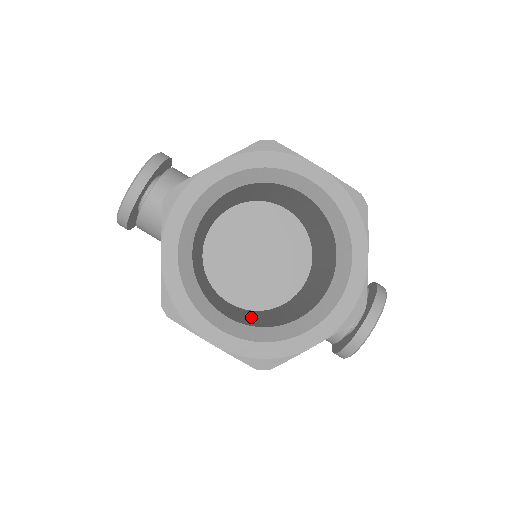
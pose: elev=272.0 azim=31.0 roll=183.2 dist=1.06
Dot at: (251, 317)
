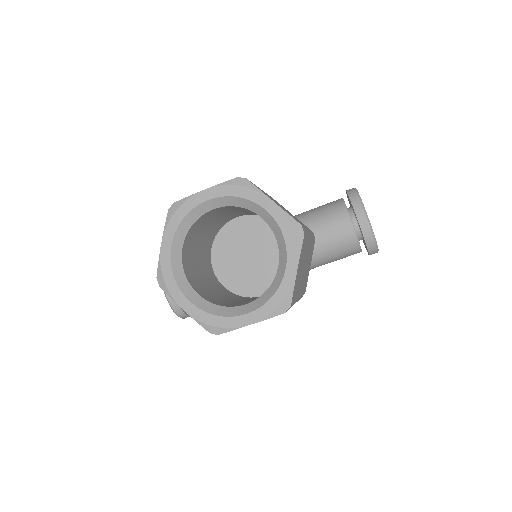
Dot at: occluded
